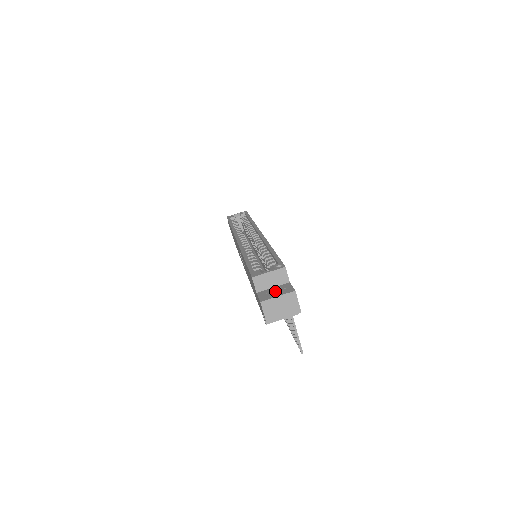
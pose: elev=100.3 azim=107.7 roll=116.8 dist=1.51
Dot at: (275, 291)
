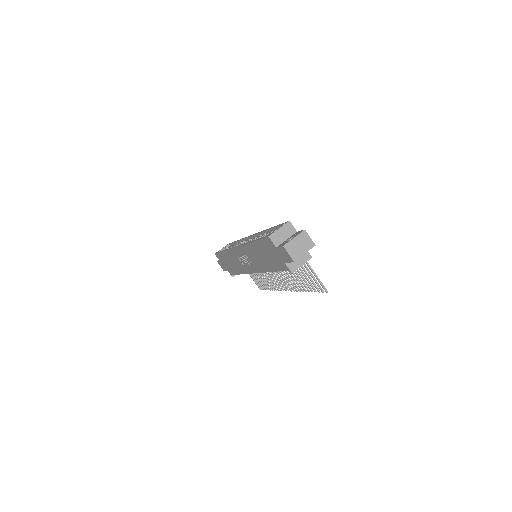
Dot at: occluded
